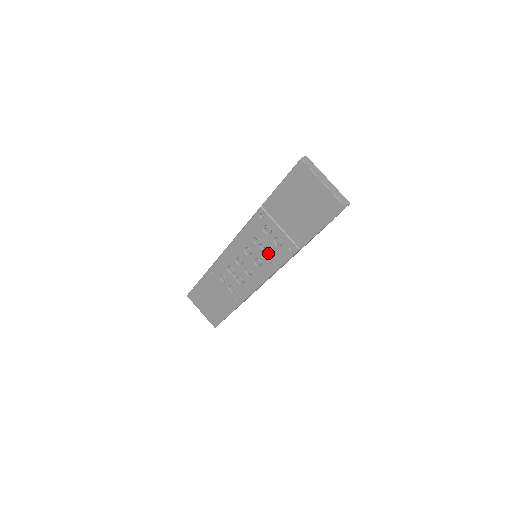
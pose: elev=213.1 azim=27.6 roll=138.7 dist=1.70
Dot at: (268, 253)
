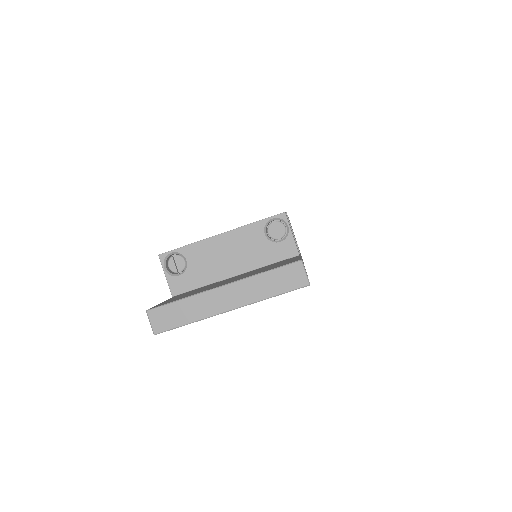
Dot at: occluded
